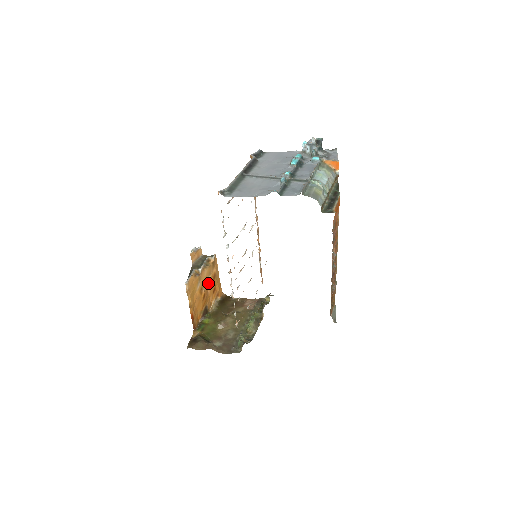
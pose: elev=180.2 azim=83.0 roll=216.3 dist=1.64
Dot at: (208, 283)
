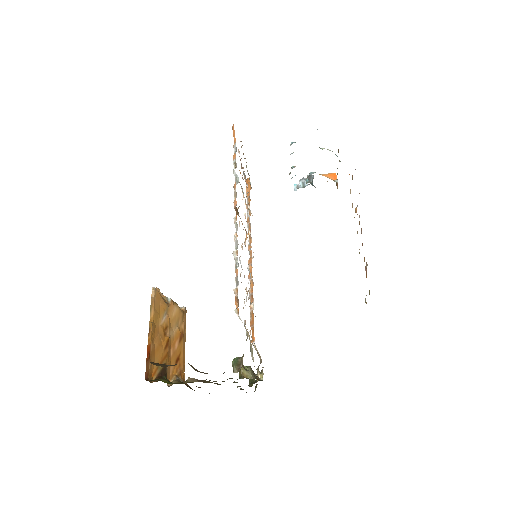
Dot at: (173, 336)
